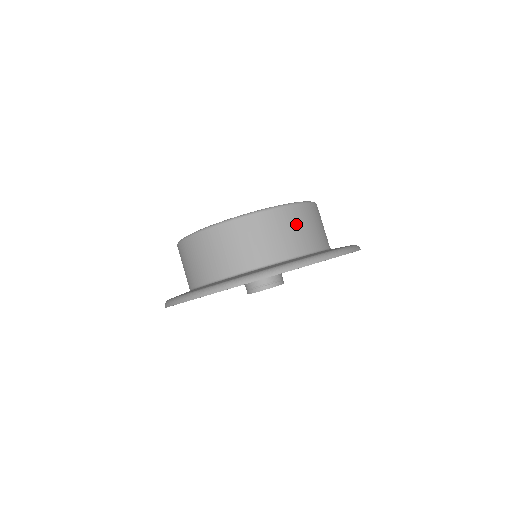
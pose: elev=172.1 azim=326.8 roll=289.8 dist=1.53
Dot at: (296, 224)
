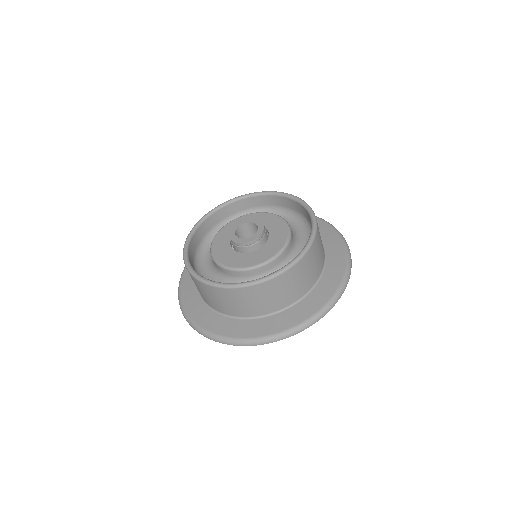
Dot at: (299, 277)
